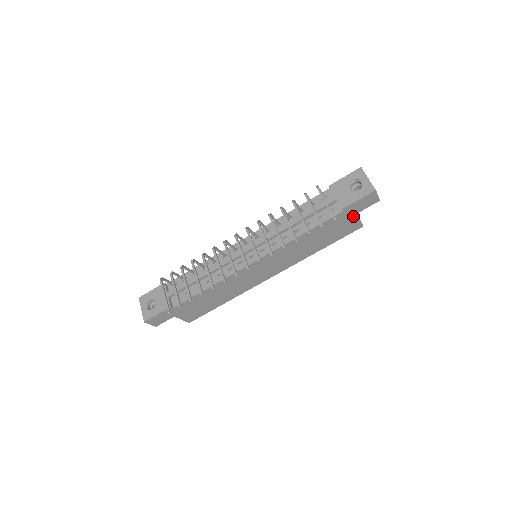
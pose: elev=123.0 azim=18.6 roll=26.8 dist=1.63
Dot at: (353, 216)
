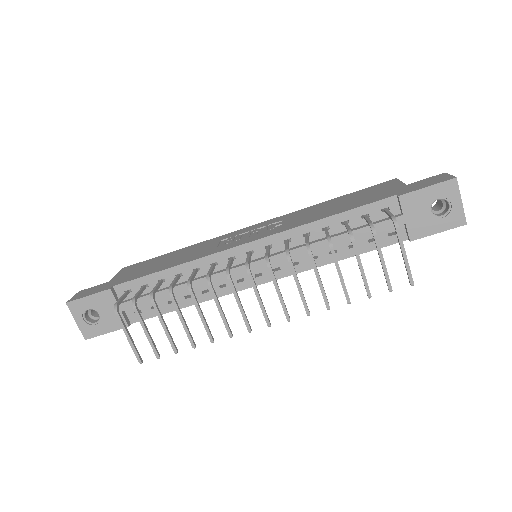
Dot at: occluded
